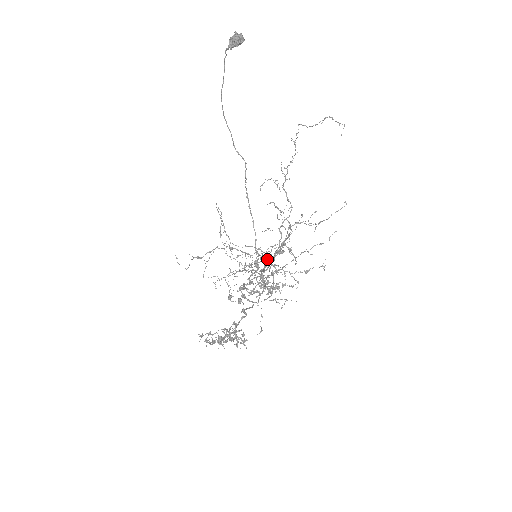
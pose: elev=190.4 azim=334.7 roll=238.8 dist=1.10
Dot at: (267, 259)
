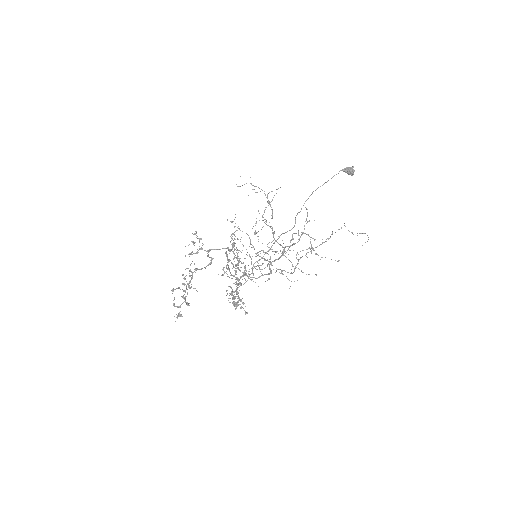
Dot at: occluded
